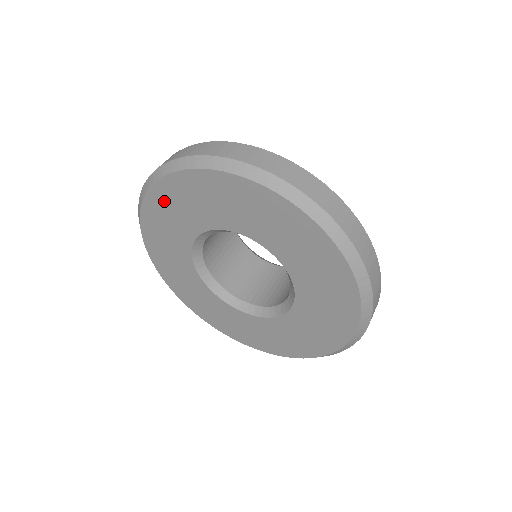
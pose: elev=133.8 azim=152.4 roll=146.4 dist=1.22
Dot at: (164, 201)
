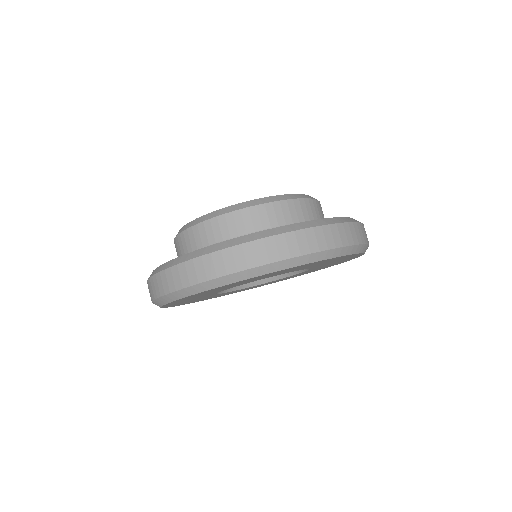
Dot at: occluded
